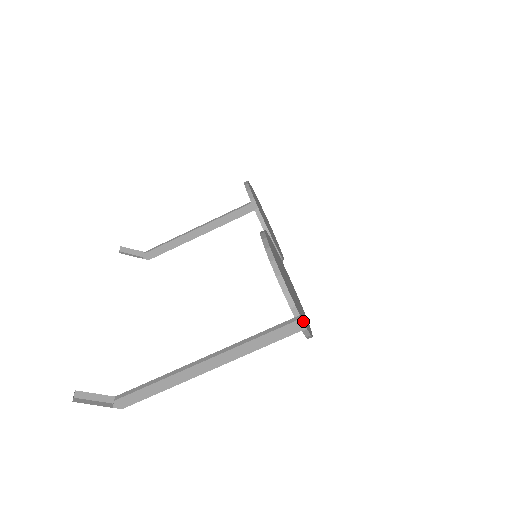
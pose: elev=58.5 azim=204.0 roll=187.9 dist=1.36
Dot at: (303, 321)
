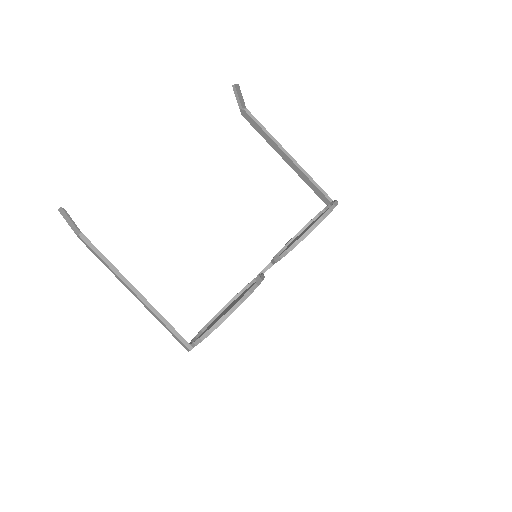
Dot at: occluded
